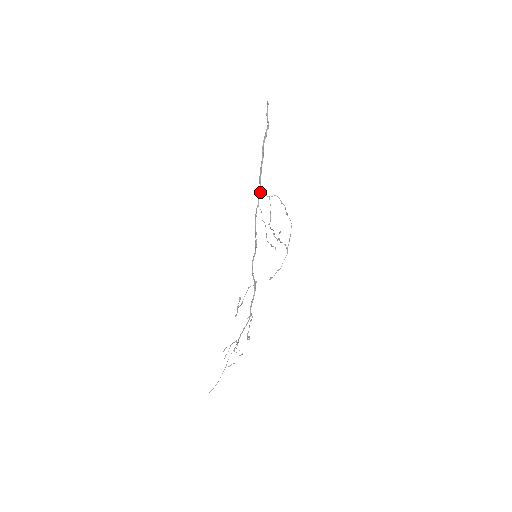
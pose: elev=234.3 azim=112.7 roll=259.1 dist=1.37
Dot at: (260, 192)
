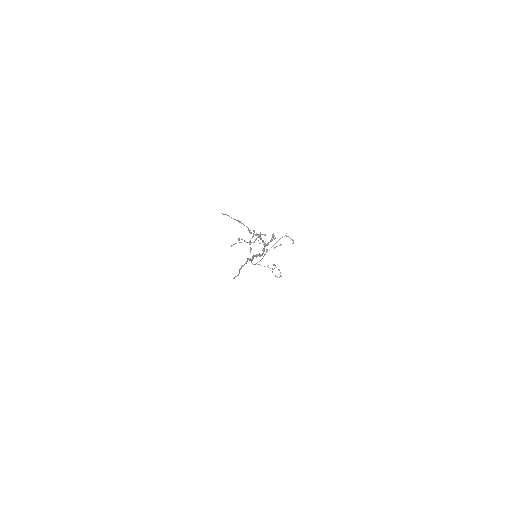
Dot at: occluded
